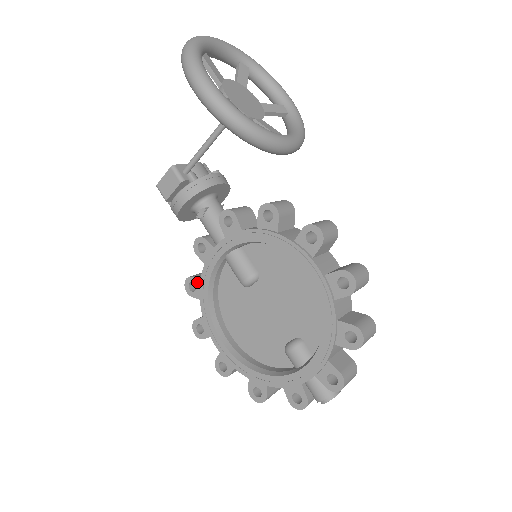
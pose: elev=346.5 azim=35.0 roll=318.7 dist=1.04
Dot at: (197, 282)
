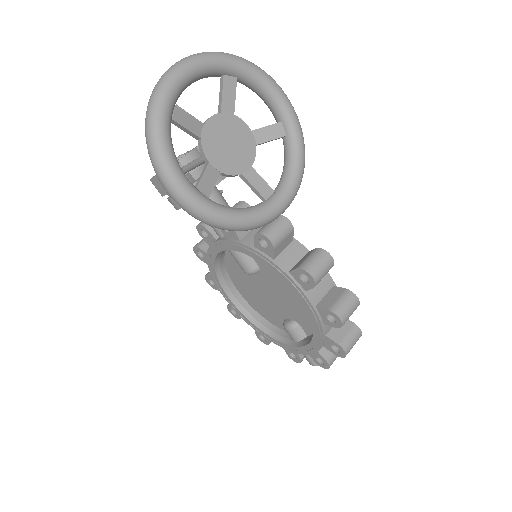
Dot at: (204, 254)
